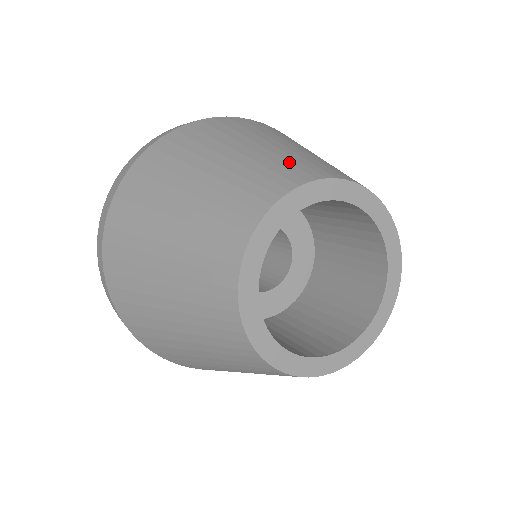
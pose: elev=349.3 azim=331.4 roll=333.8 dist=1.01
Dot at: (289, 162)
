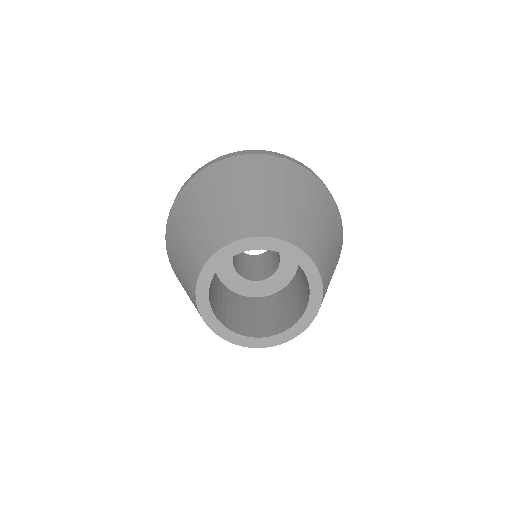
Dot at: (303, 229)
